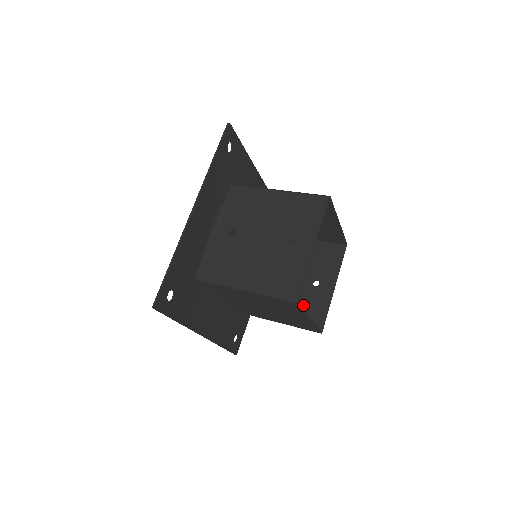
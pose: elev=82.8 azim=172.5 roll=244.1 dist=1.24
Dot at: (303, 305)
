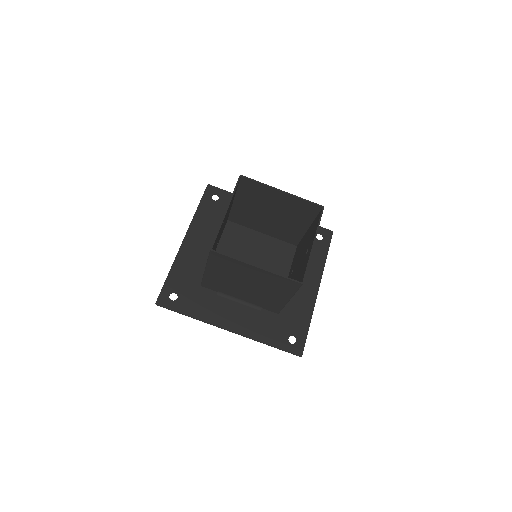
Dot at: (299, 274)
